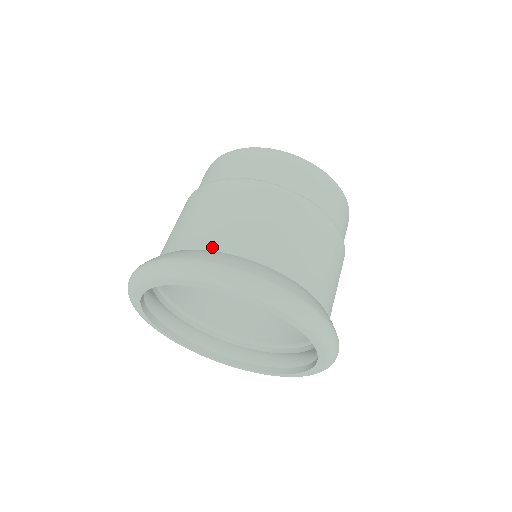
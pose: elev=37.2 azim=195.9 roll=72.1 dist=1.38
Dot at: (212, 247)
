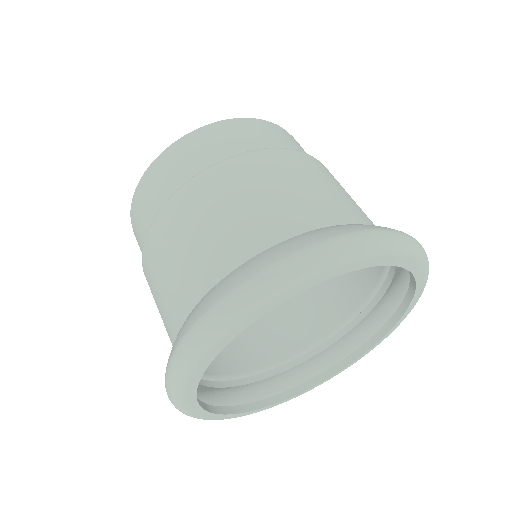
Dot at: (340, 220)
